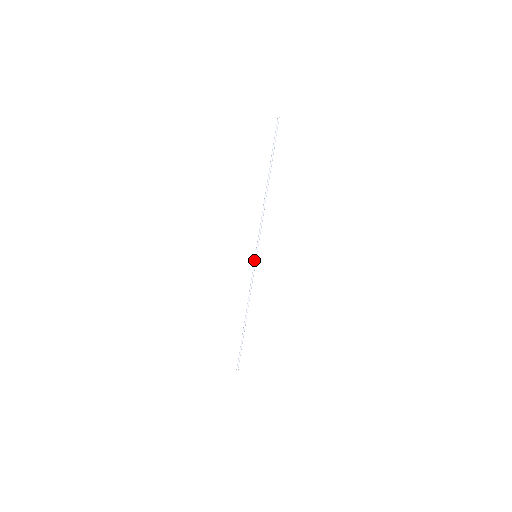
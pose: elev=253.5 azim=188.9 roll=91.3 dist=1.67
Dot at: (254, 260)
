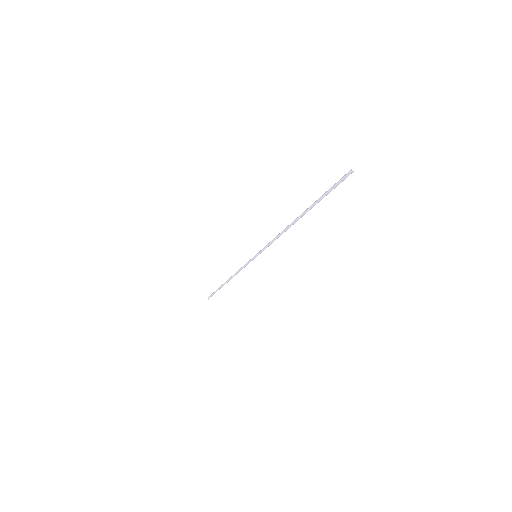
Dot at: (253, 259)
